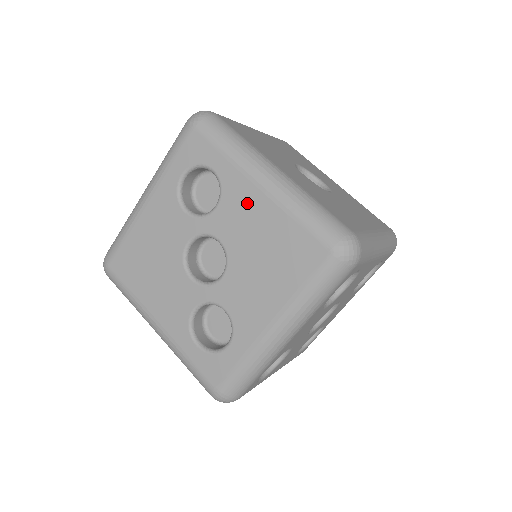
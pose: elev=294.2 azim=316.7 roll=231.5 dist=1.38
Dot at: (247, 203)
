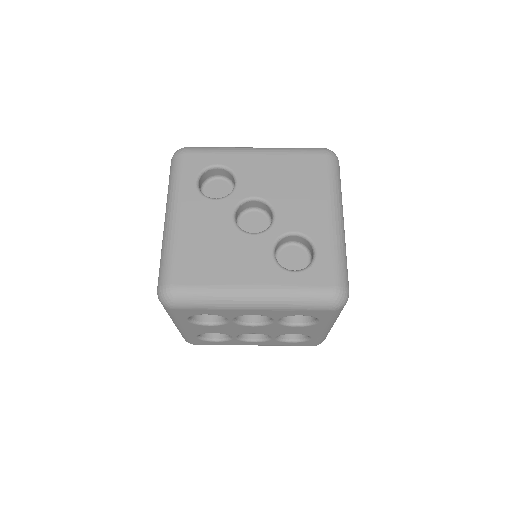
Dot at: (256, 166)
